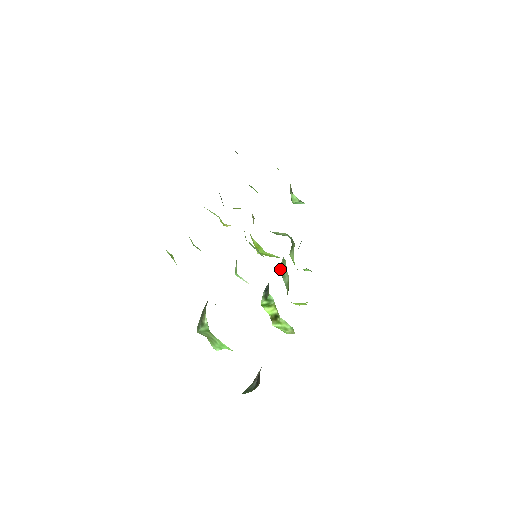
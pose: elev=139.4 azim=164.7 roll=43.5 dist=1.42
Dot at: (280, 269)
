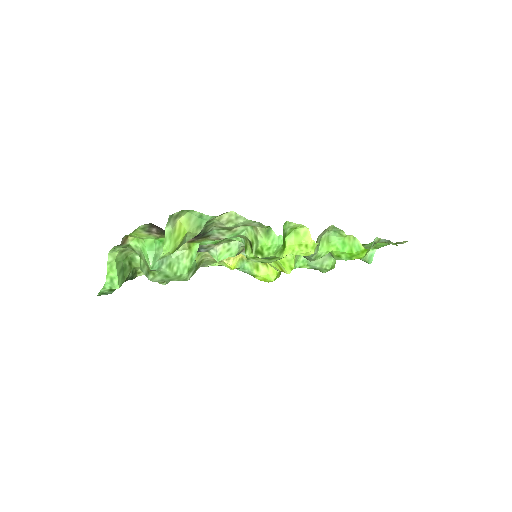
Dot at: occluded
